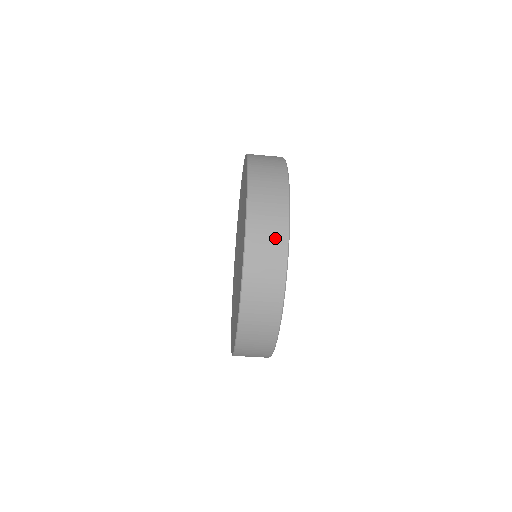
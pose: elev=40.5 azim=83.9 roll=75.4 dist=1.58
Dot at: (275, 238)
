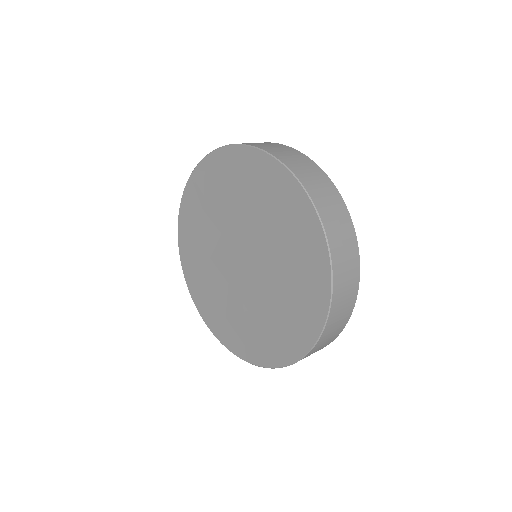
Dot at: occluded
